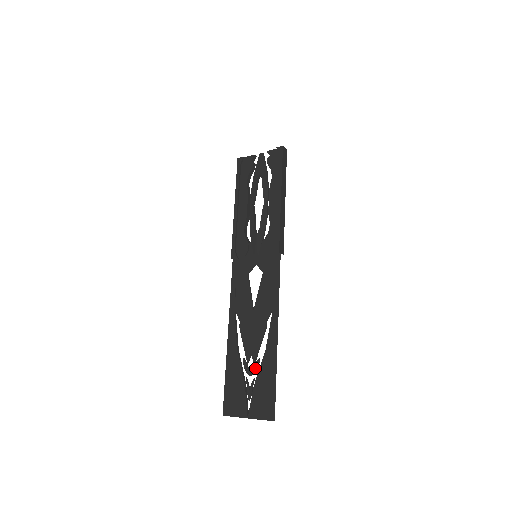
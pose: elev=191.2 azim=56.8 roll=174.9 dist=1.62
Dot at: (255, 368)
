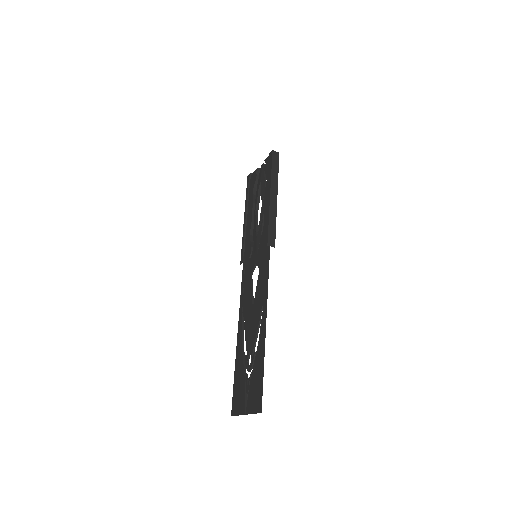
Dot at: (252, 362)
